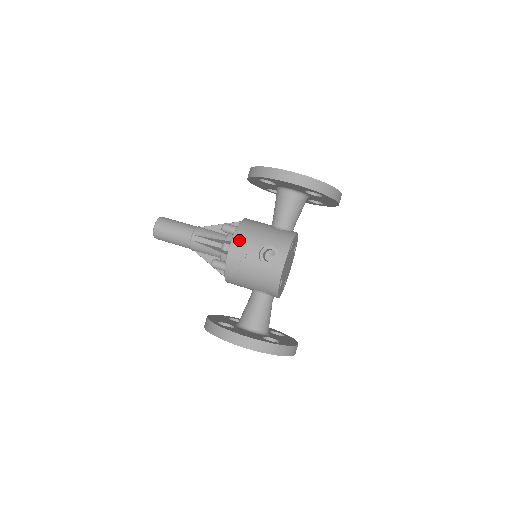
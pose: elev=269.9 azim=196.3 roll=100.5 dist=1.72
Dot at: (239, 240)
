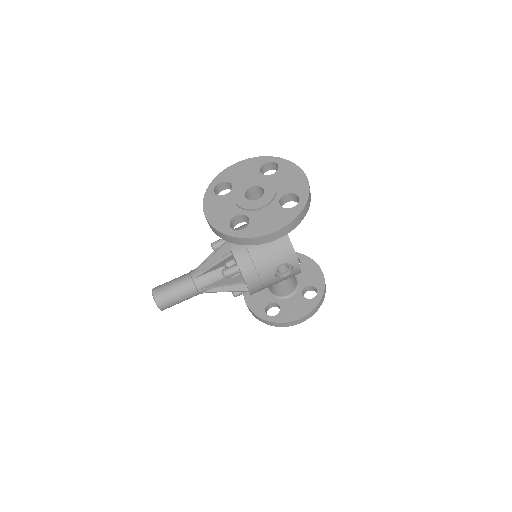
Dot at: (252, 280)
